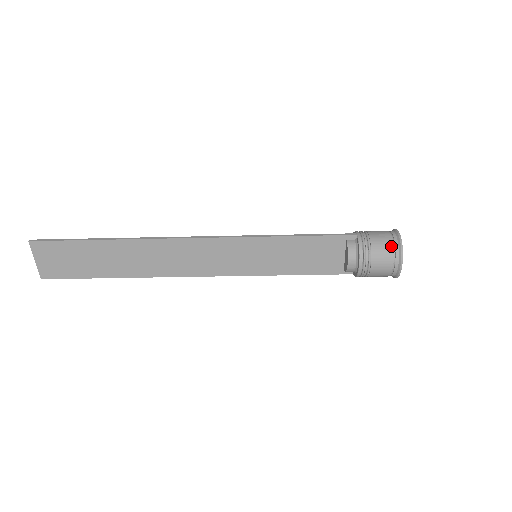
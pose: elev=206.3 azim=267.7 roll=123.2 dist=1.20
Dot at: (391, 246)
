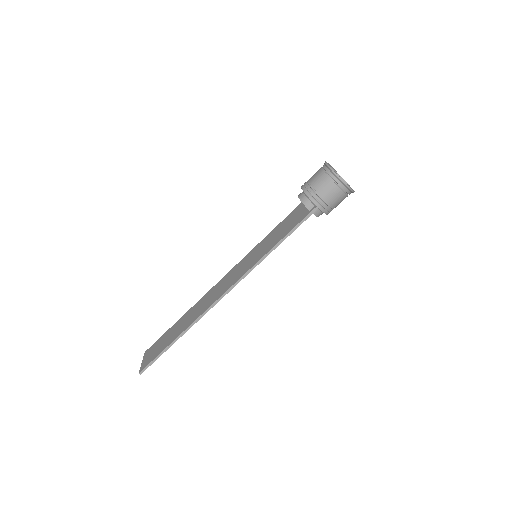
Dot at: occluded
